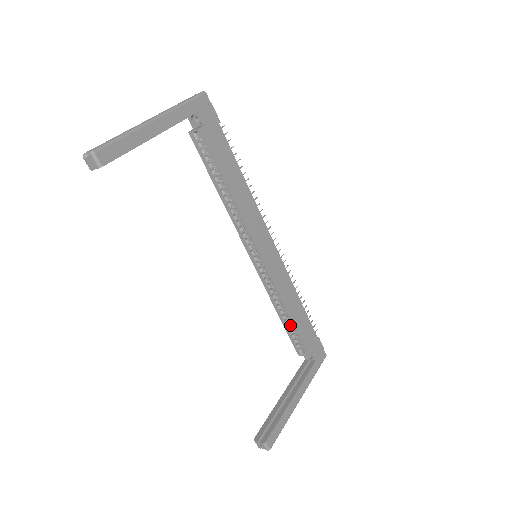
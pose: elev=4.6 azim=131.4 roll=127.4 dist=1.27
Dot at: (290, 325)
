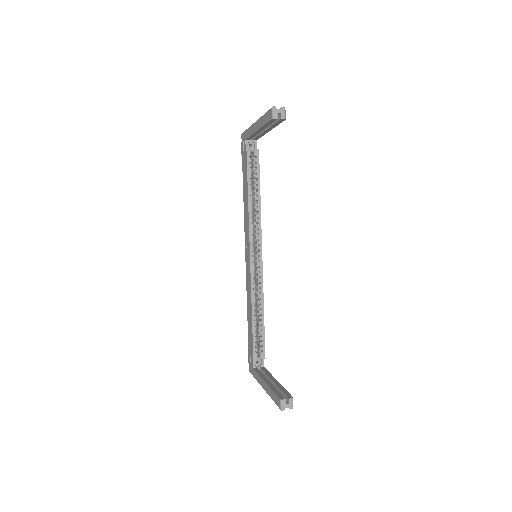
Dot at: (256, 327)
